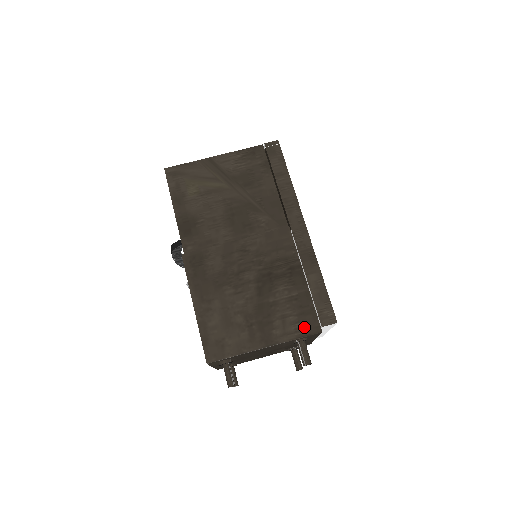
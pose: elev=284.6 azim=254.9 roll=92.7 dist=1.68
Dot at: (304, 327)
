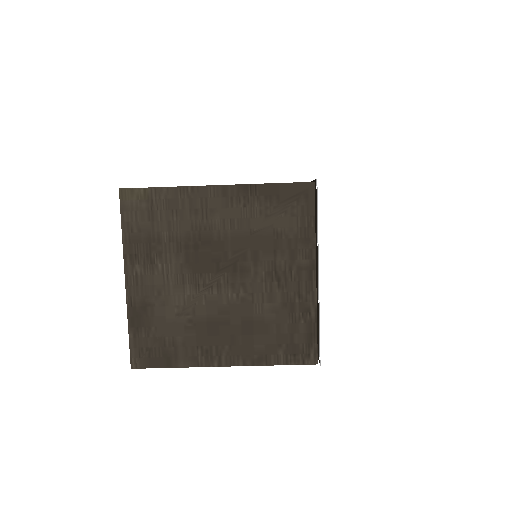
Dot at: occluded
